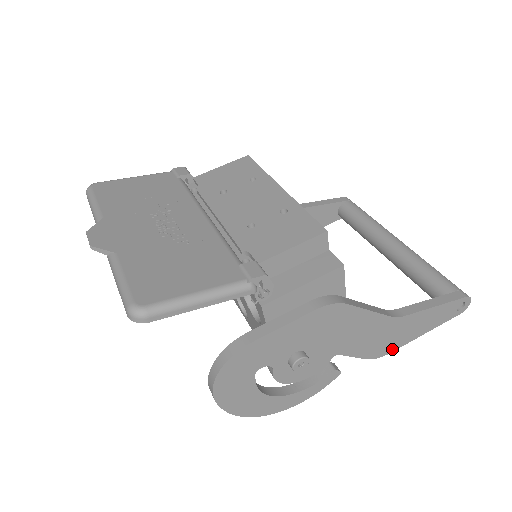
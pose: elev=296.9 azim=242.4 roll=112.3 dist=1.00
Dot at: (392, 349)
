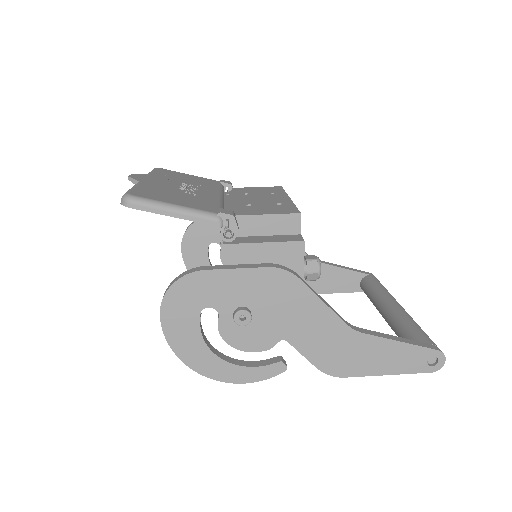
Dot at: (347, 373)
